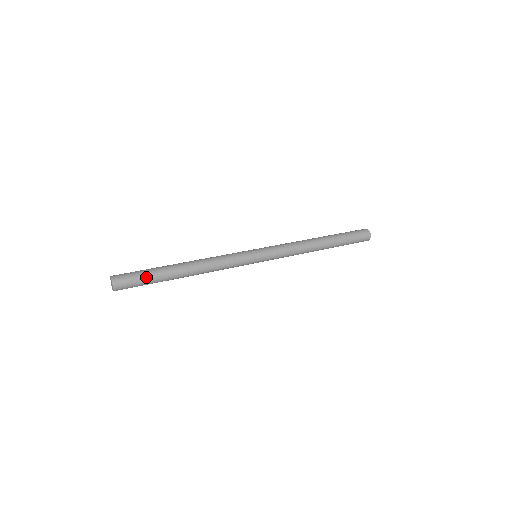
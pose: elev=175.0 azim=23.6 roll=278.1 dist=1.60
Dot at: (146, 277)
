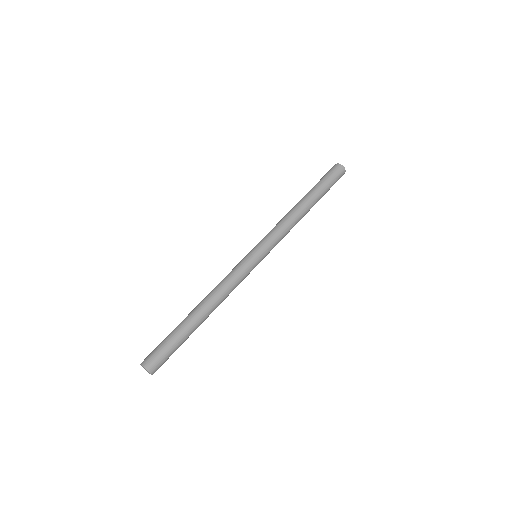
Dot at: (170, 341)
